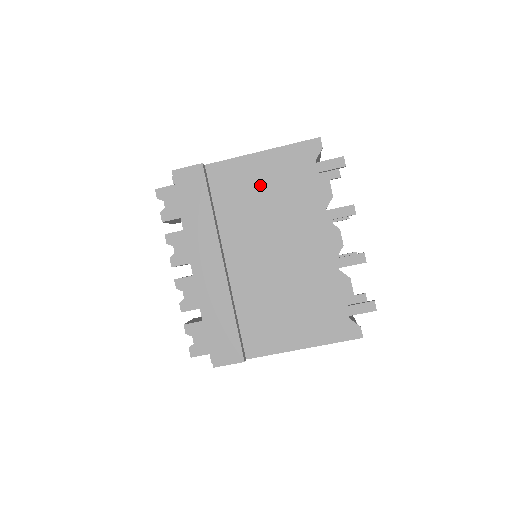
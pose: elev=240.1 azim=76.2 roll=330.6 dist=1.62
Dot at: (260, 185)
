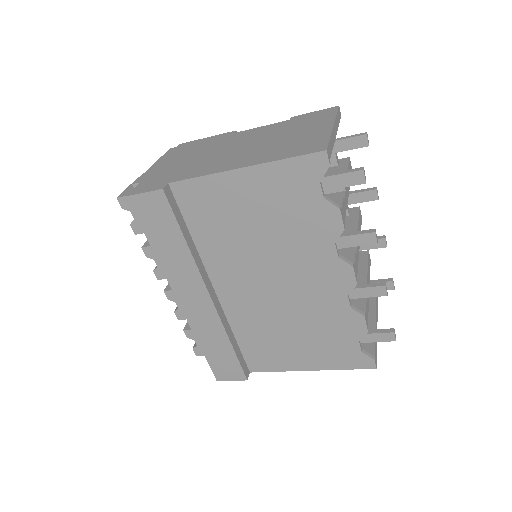
Dot at: (245, 211)
